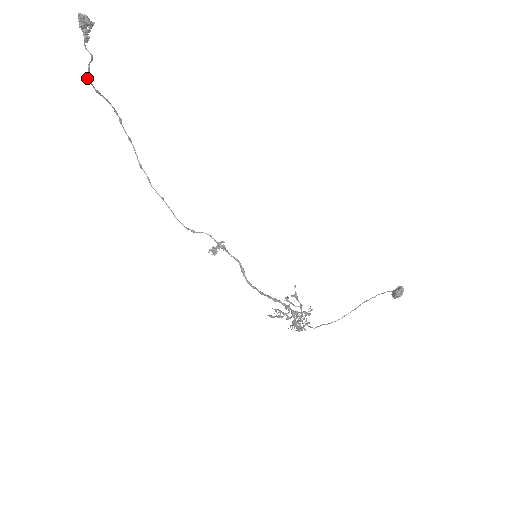
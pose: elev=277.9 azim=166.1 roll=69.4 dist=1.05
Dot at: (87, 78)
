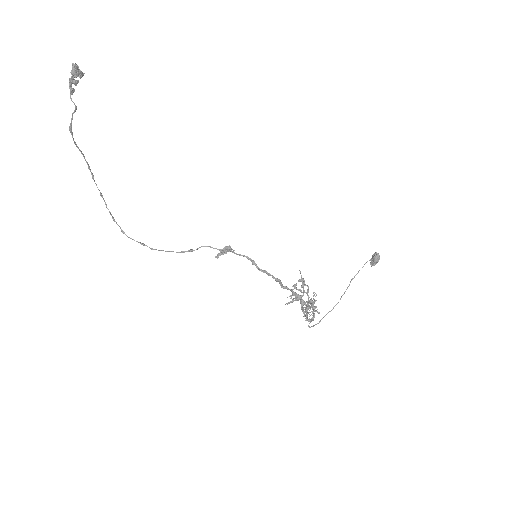
Dot at: (69, 129)
